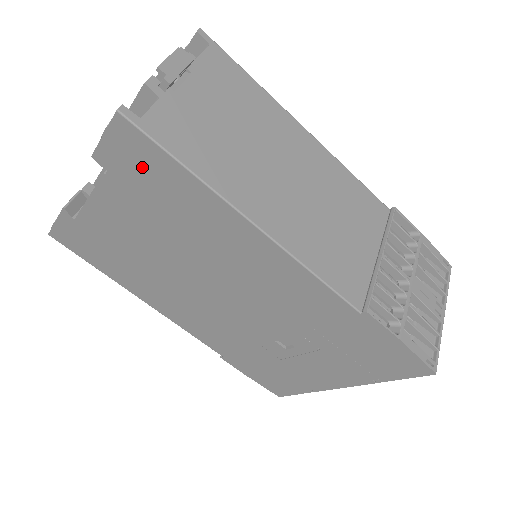
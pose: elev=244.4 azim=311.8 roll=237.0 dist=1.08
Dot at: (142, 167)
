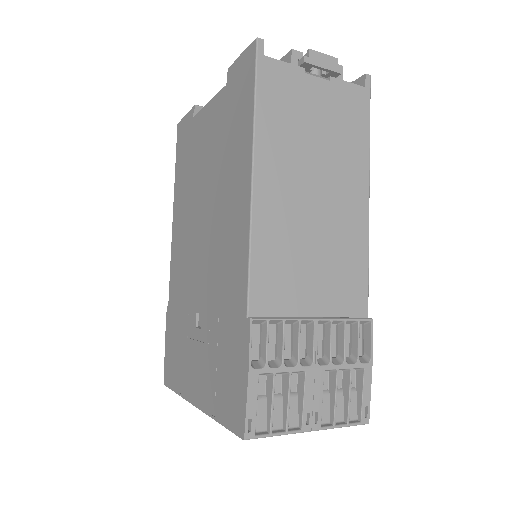
Dot at: (240, 90)
